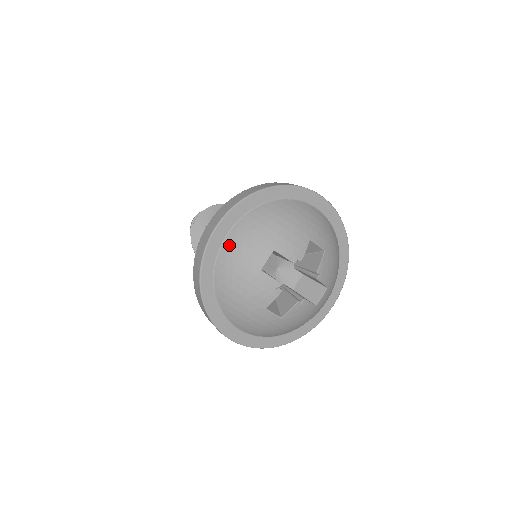
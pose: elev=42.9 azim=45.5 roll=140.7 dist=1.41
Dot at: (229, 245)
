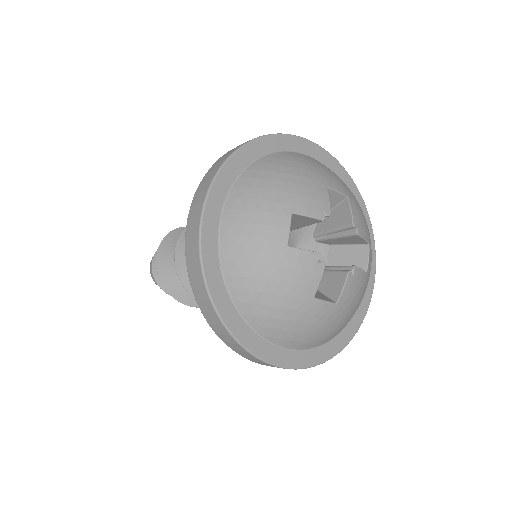
Dot at: (229, 233)
